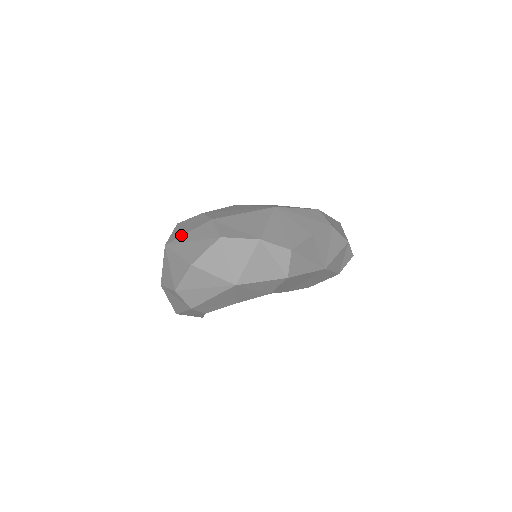
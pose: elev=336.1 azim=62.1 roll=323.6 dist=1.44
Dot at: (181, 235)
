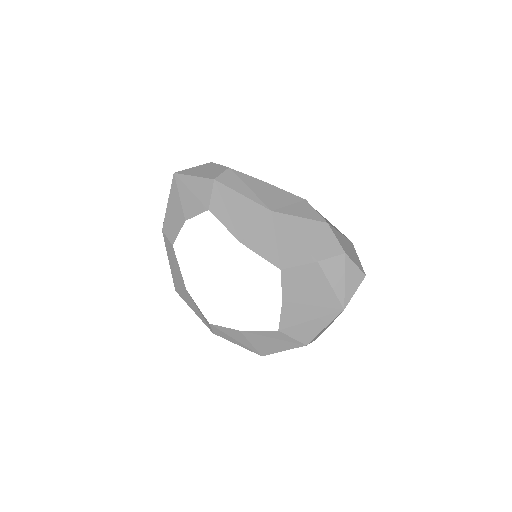
Dot at: occluded
